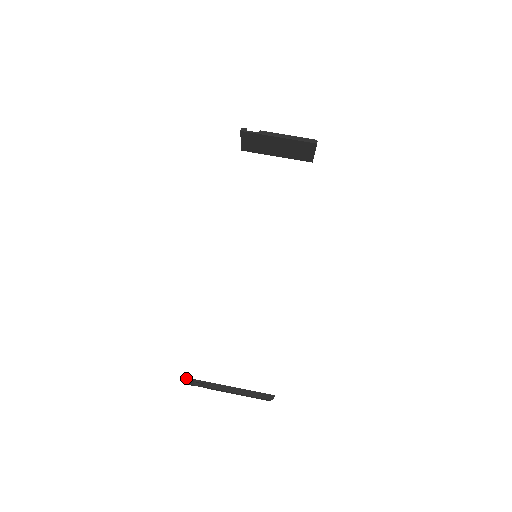
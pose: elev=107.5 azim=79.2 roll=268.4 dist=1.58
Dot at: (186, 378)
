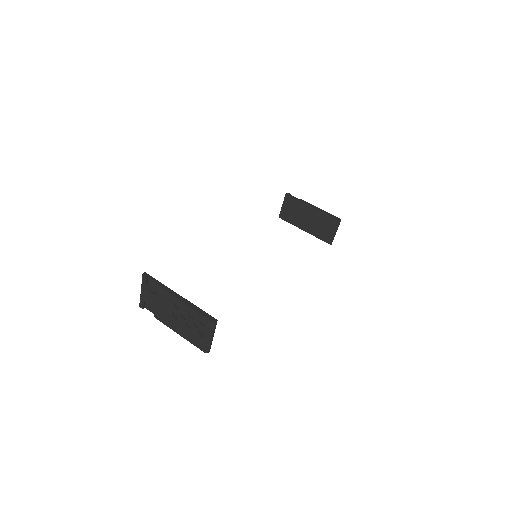
Dot at: (148, 274)
